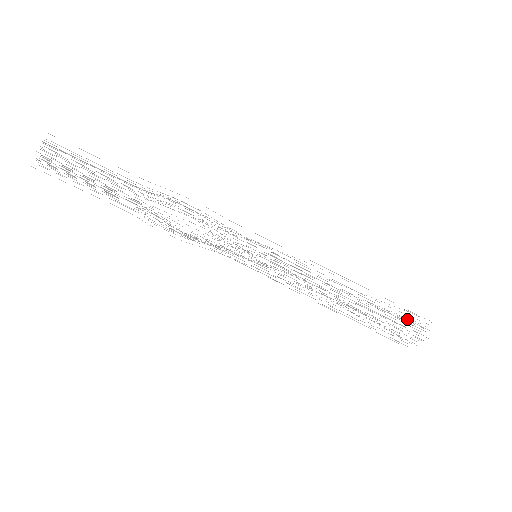
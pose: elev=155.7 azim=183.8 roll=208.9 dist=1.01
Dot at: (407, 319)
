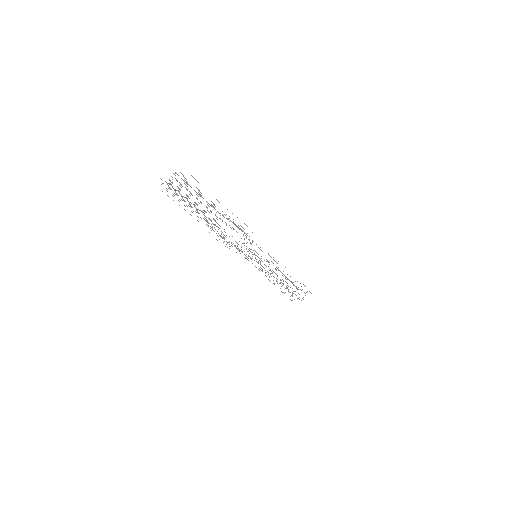
Dot at: occluded
